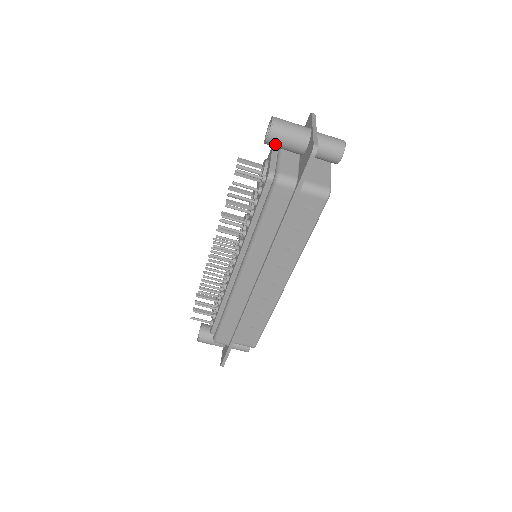
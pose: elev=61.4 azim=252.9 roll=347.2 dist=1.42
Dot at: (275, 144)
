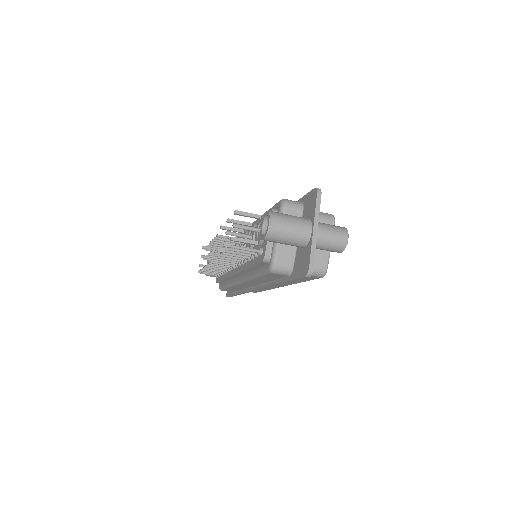
Dot at: (271, 241)
